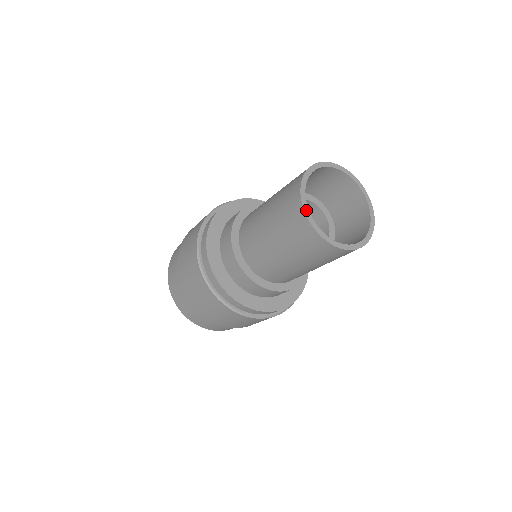
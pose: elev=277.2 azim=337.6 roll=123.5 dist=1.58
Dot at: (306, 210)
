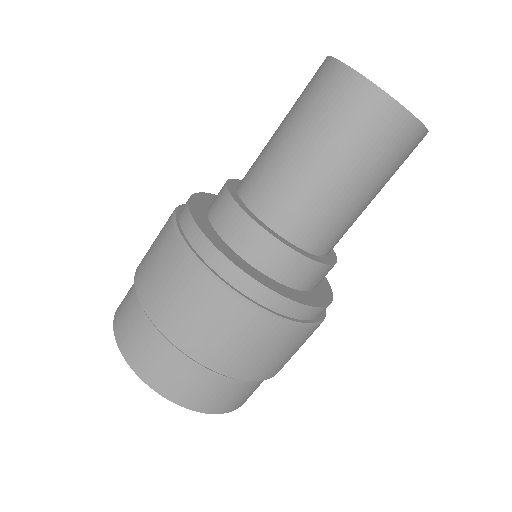
Dot at: (390, 96)
